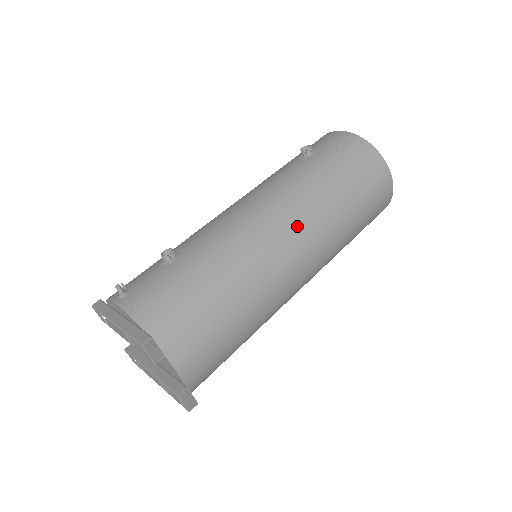
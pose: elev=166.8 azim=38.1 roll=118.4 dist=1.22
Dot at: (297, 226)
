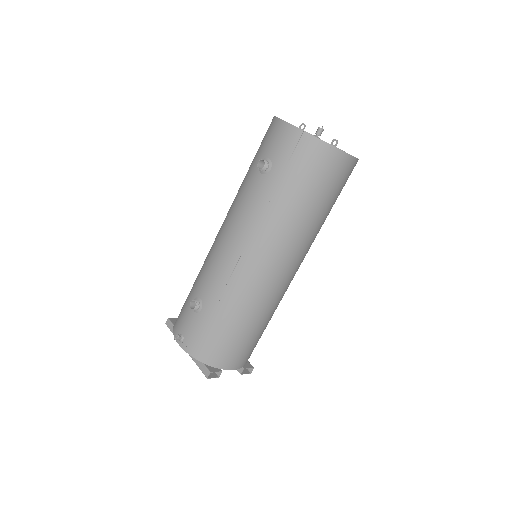
Dot at: (275, 255)
